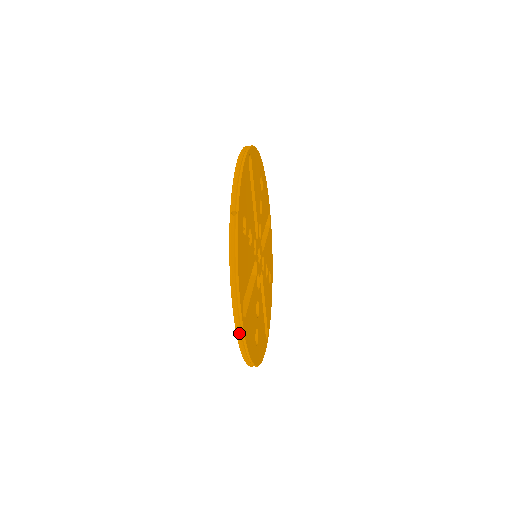
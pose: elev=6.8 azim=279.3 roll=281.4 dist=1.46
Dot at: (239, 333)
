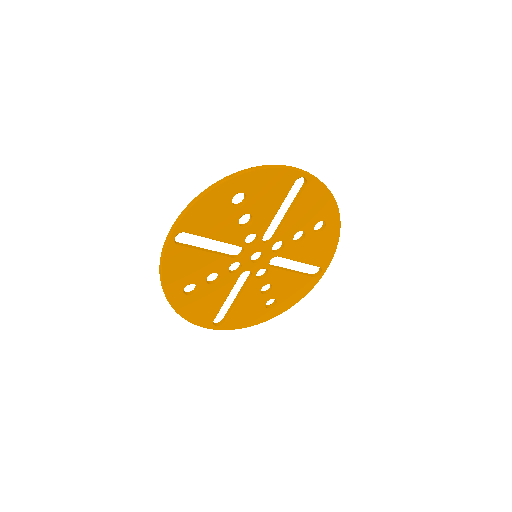
Dot at: (226, 327)
